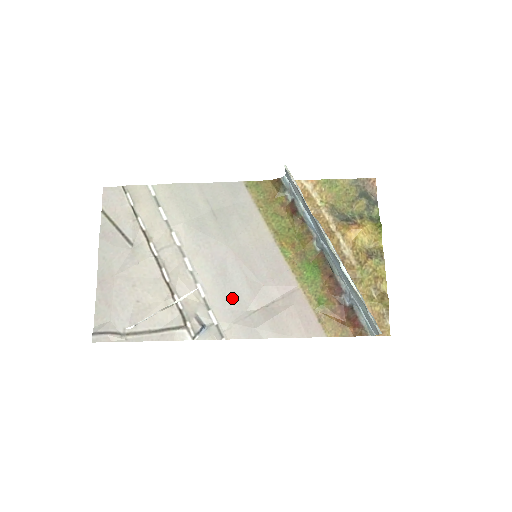
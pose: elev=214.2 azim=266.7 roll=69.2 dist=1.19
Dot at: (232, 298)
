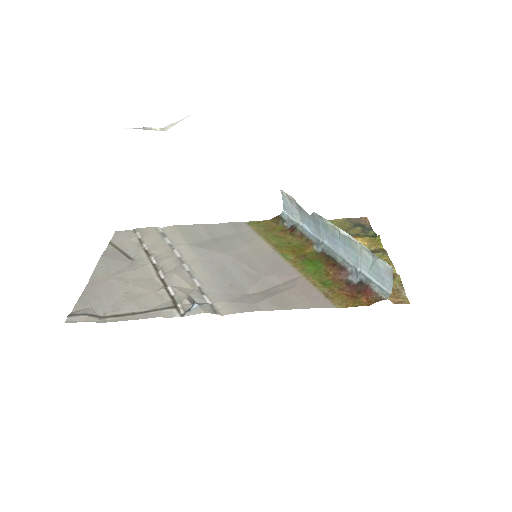
Dot at: (230, 286)
